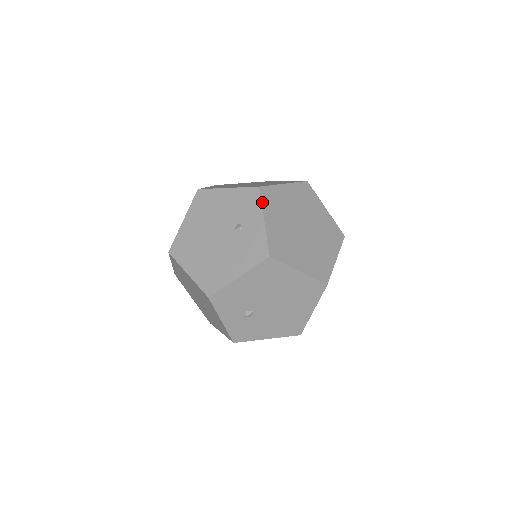
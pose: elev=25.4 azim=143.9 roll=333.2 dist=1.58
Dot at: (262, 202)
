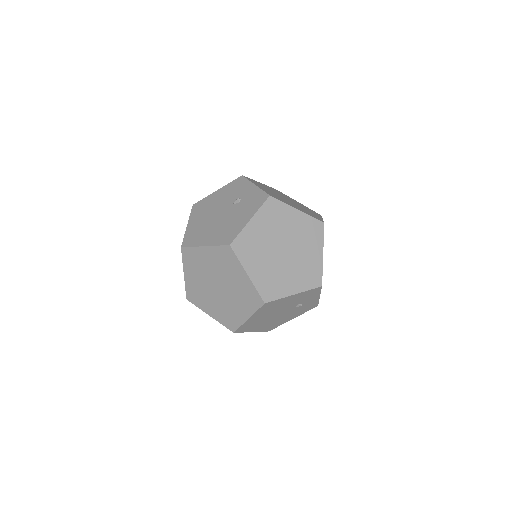
Dot at: occluded
